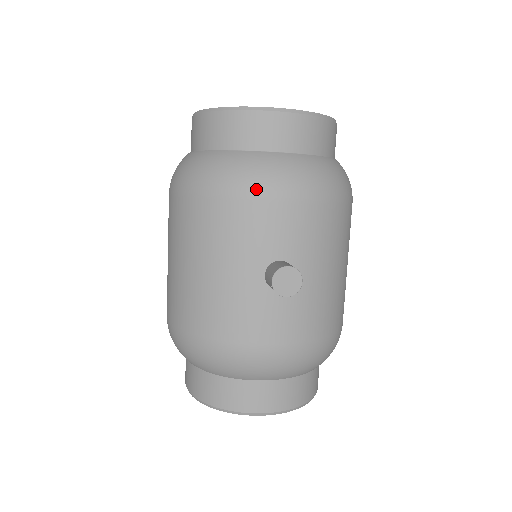
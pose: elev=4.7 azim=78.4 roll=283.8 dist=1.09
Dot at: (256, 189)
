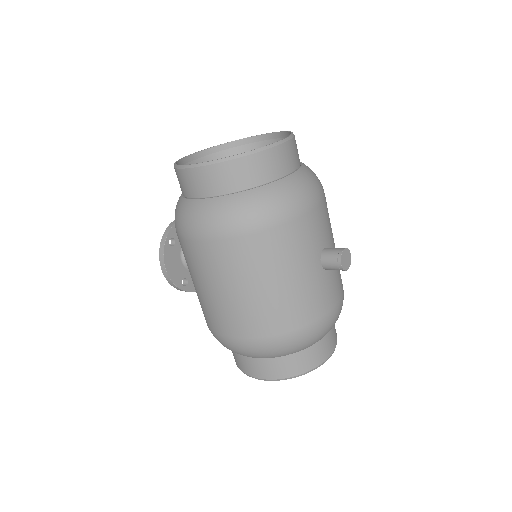
Dot at: (300, 207)
